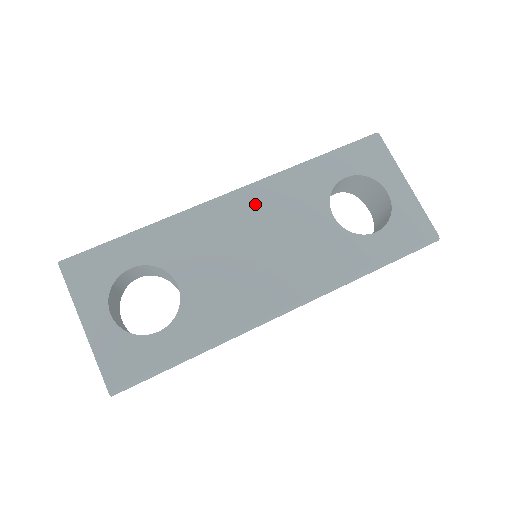
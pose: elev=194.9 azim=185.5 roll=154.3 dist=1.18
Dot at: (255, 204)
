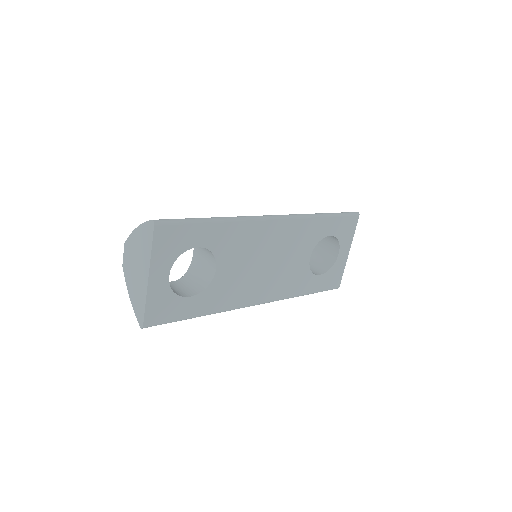
Dot at: (283, 232)
